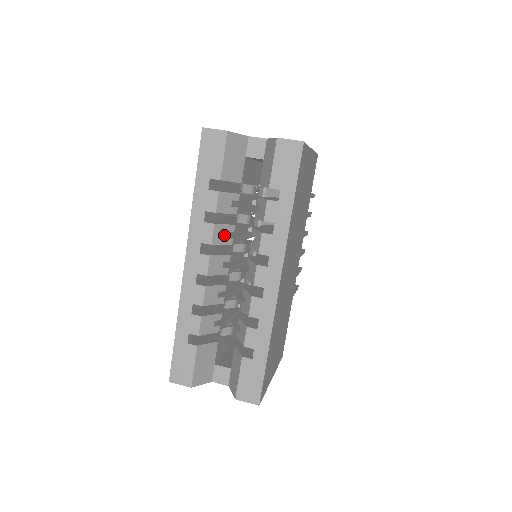
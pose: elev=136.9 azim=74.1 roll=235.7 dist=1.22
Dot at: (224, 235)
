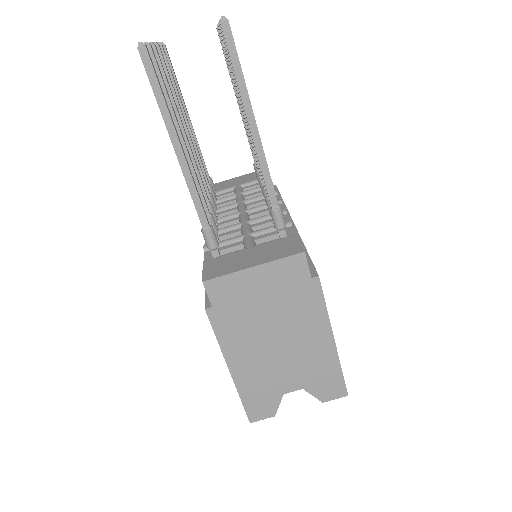
Dot at: occluded
